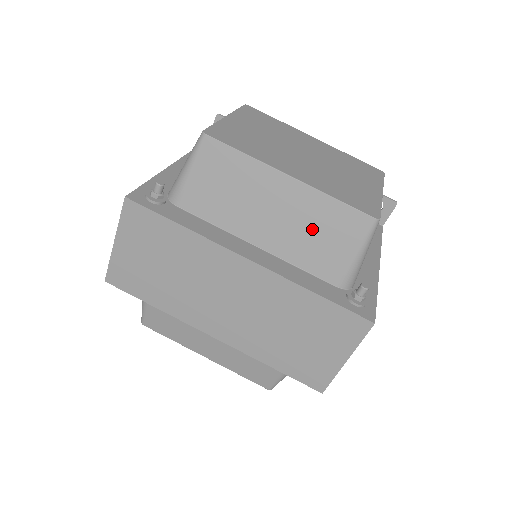
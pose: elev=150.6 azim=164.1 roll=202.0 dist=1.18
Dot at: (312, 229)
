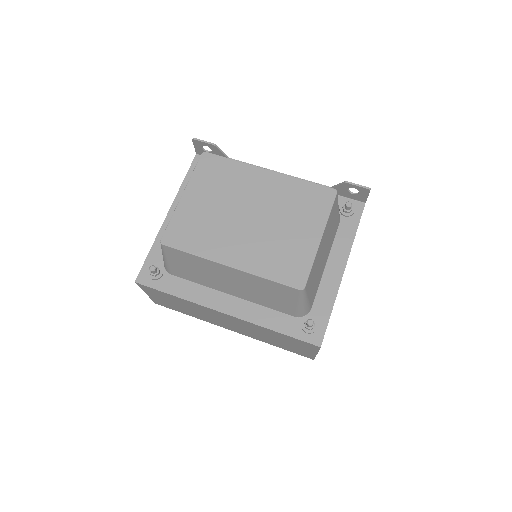
Dot at: (261, 291)
